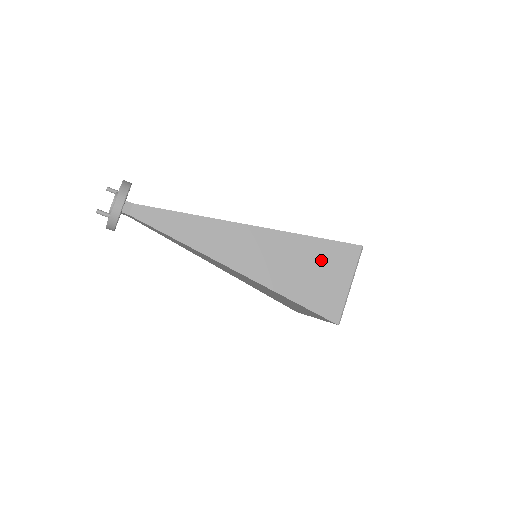
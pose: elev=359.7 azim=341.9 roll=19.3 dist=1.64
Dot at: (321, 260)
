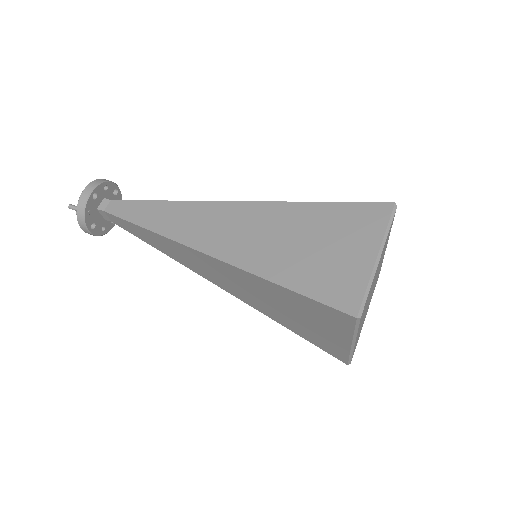
Dot at: (328, 228)
